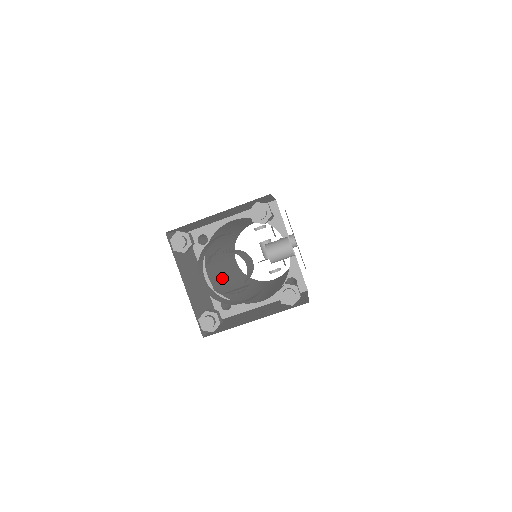
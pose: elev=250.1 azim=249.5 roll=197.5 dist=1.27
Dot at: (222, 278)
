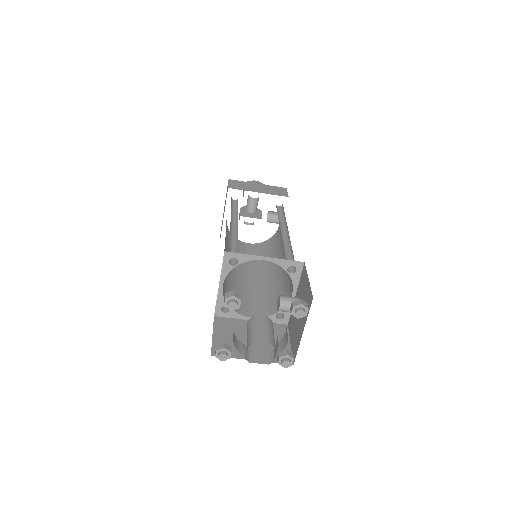
Dot at: occluded
